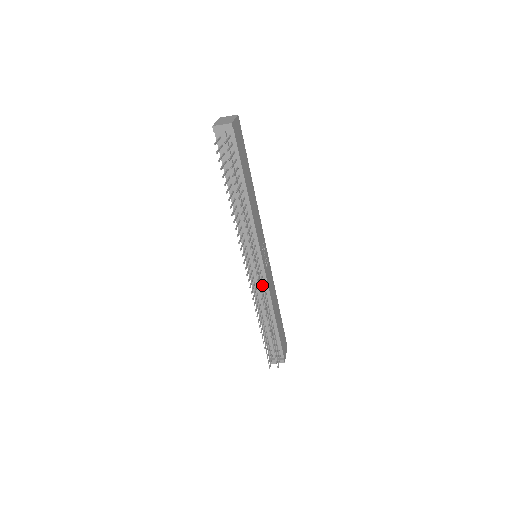
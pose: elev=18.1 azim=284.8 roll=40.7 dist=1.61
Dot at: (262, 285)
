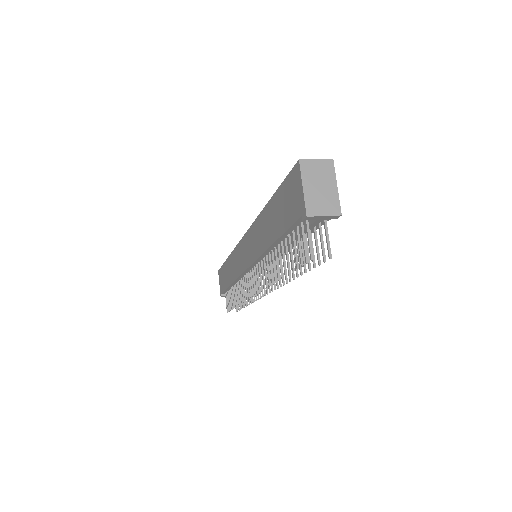
Dot at: (257, 283)
